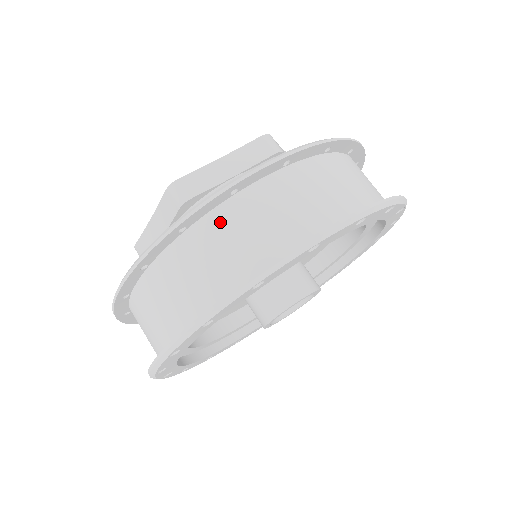
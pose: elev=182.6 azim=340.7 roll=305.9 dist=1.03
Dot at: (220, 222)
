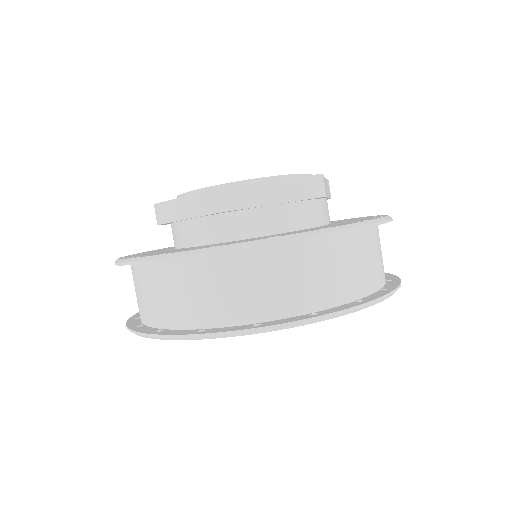
Dot at: (135, 275)
